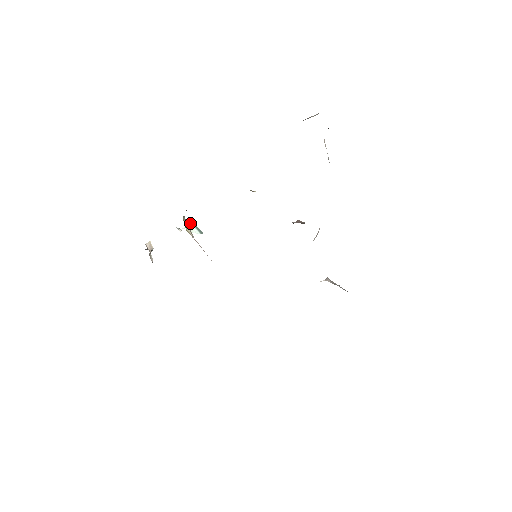
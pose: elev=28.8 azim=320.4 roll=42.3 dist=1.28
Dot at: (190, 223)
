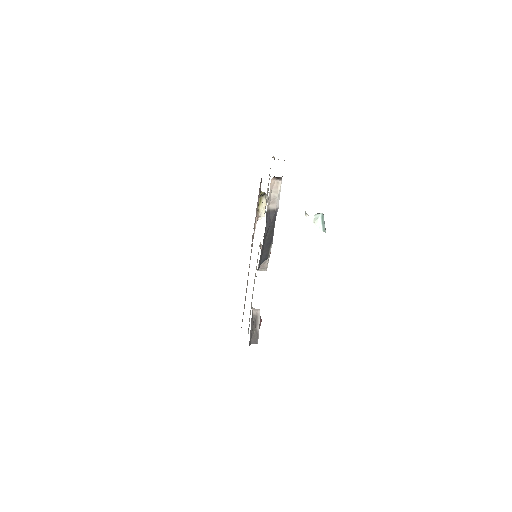
Dot at: (319, 216)
